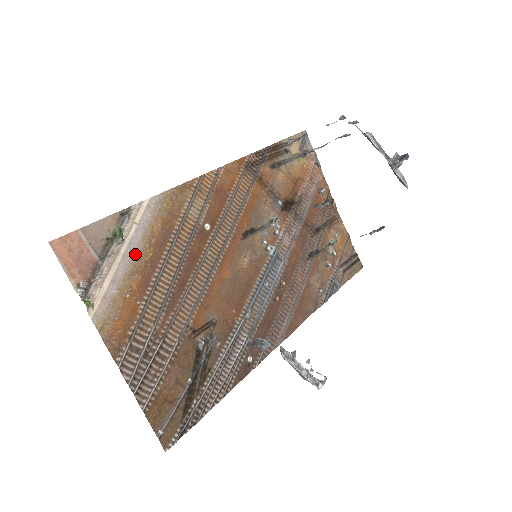
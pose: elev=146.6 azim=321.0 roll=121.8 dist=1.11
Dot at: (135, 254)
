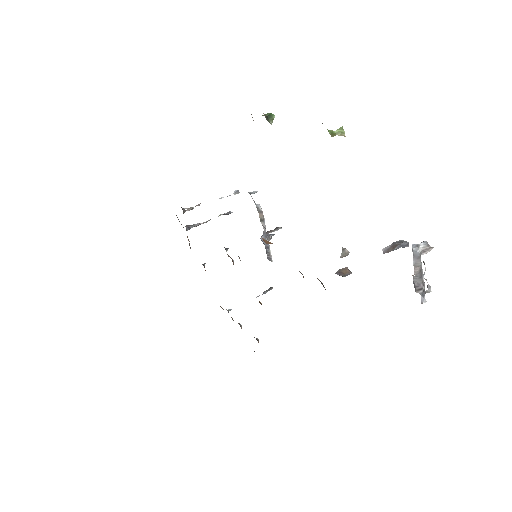
Dot at: occluded
